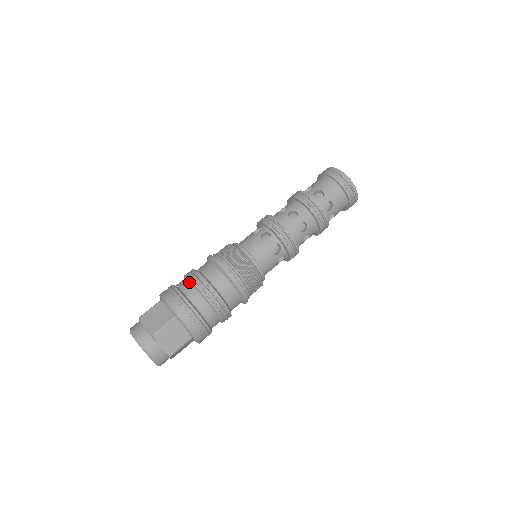
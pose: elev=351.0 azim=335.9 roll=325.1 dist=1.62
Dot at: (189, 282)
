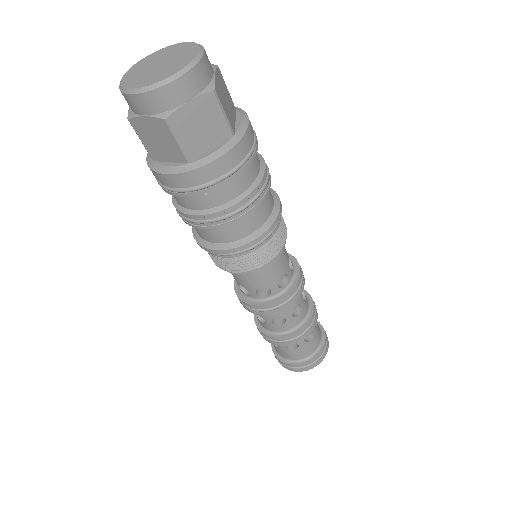
Dot at: occluded
